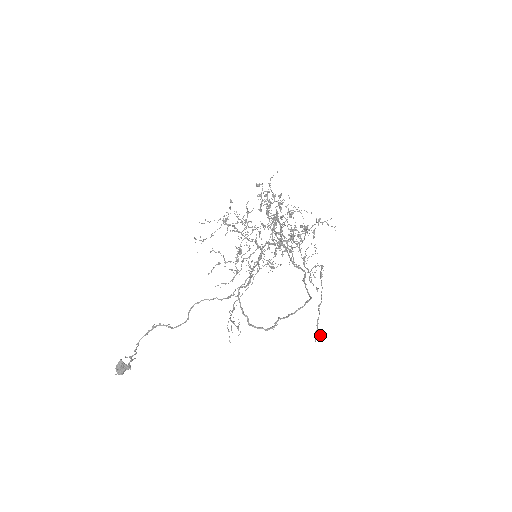
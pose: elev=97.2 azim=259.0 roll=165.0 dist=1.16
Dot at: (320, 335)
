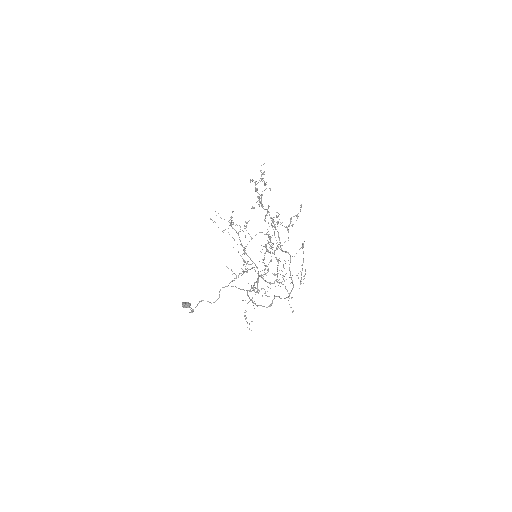
Dot at: (304, 275)
